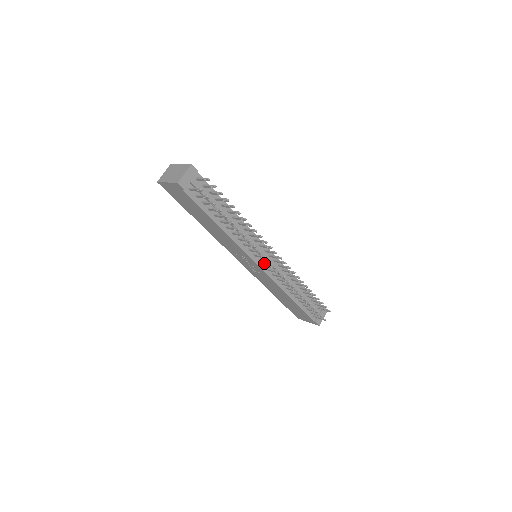
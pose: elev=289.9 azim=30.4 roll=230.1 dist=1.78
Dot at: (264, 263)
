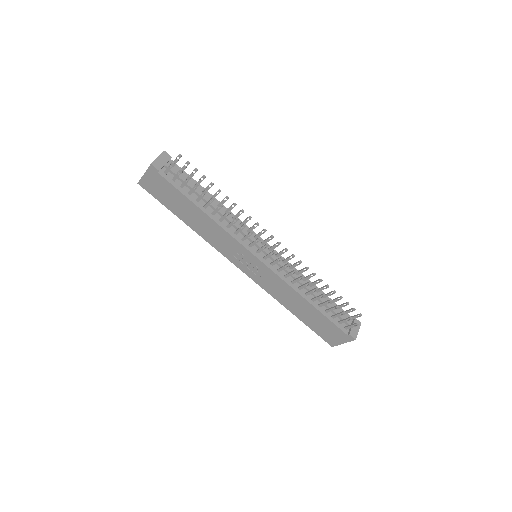
Dot at: (264, 257)
